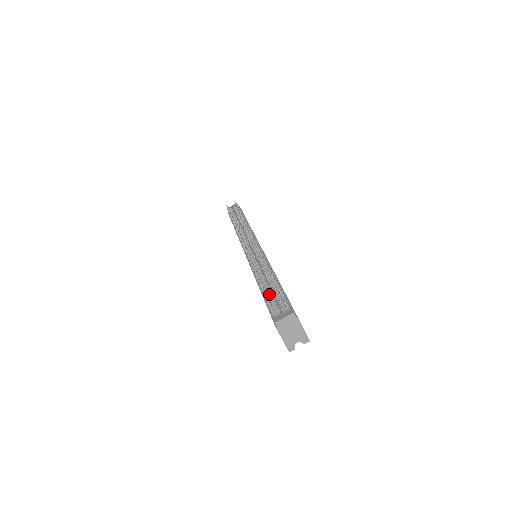
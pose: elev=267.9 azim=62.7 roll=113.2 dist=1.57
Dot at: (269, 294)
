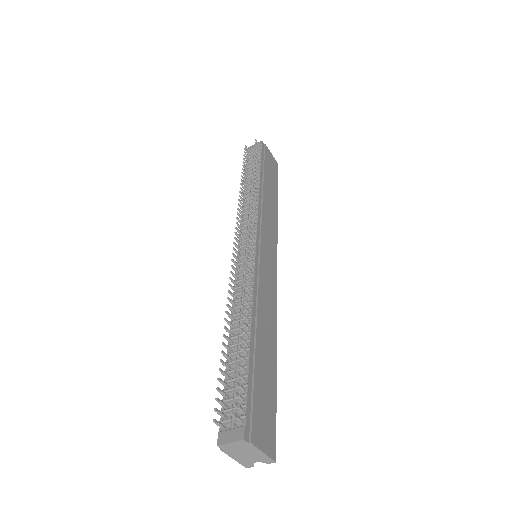
Dot at: (232, 371)
